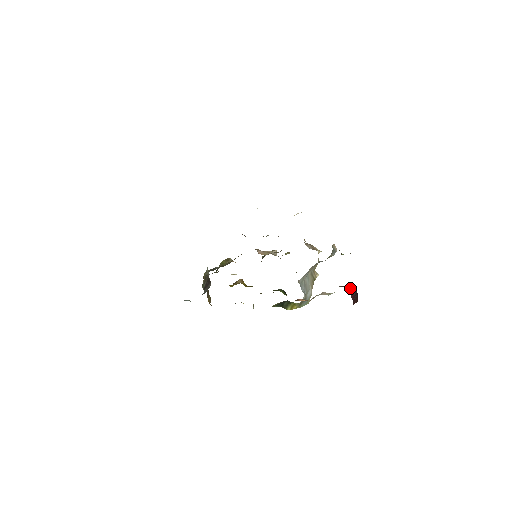
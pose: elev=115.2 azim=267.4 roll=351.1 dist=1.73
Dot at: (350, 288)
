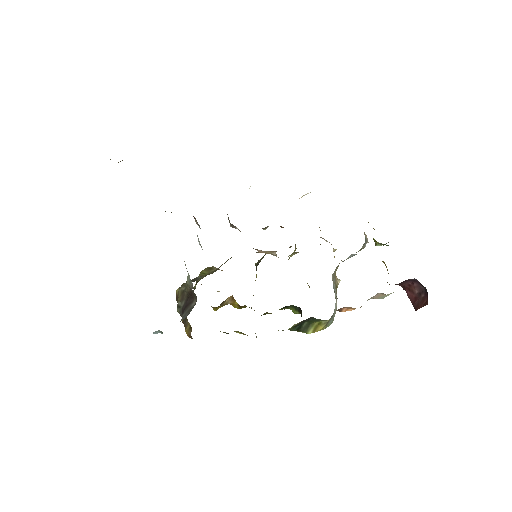
Dot at: (409, 286)
